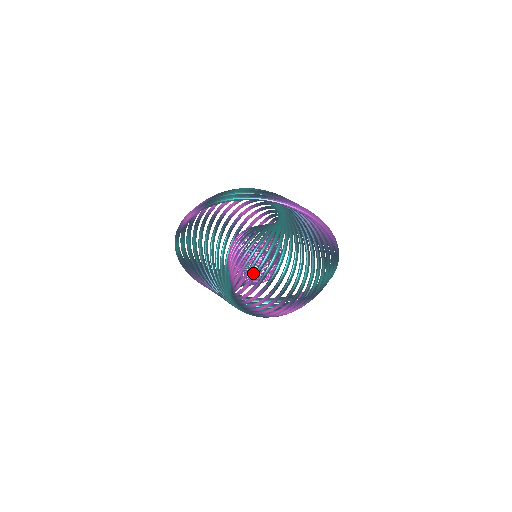
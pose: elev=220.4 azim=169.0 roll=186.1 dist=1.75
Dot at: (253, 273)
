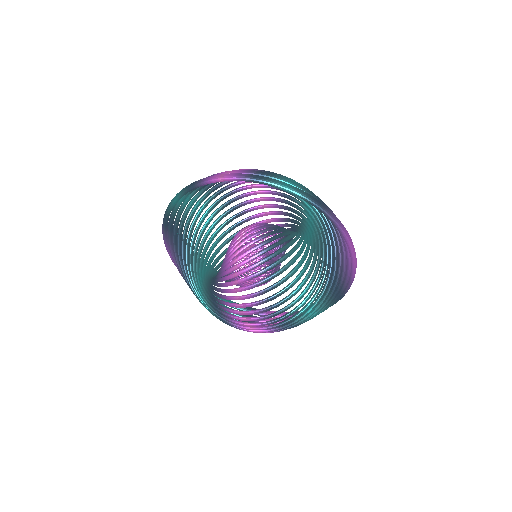
Dot at: (248, 275)
